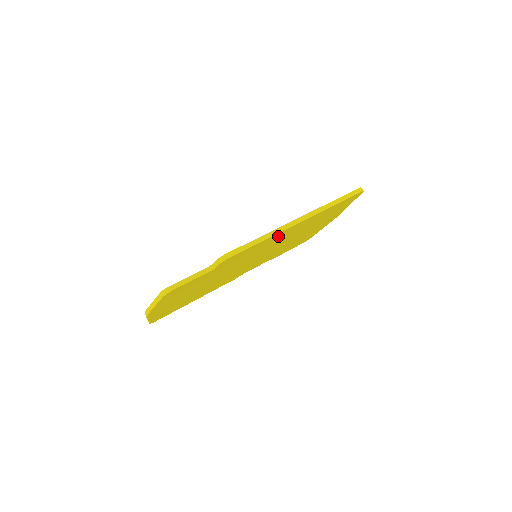
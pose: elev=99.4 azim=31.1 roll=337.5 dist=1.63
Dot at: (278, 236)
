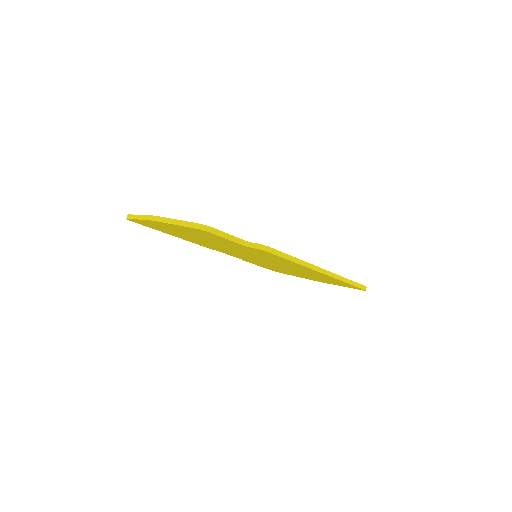
Dot at: (299, 266)
